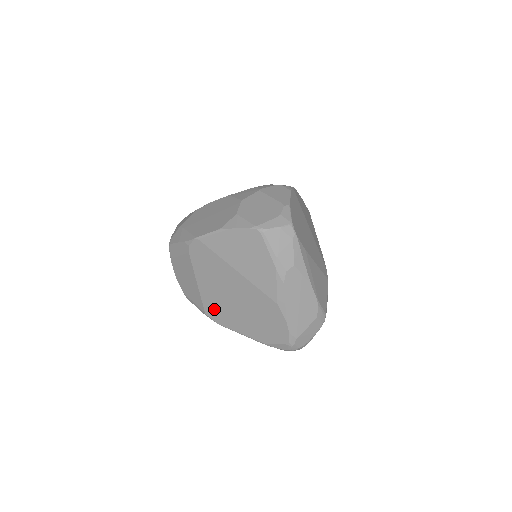
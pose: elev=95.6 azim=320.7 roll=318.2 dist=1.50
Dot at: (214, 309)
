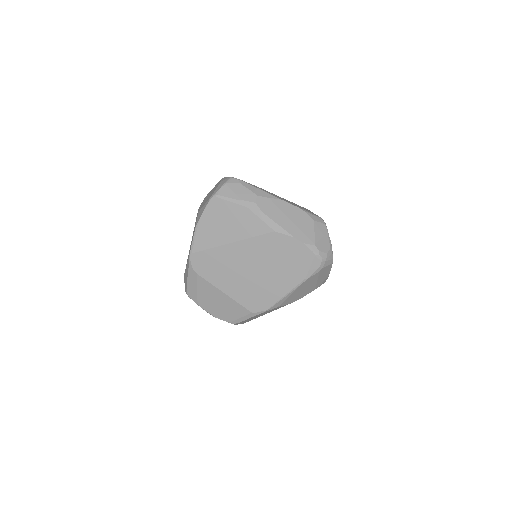
Dot at: (252, 299)
